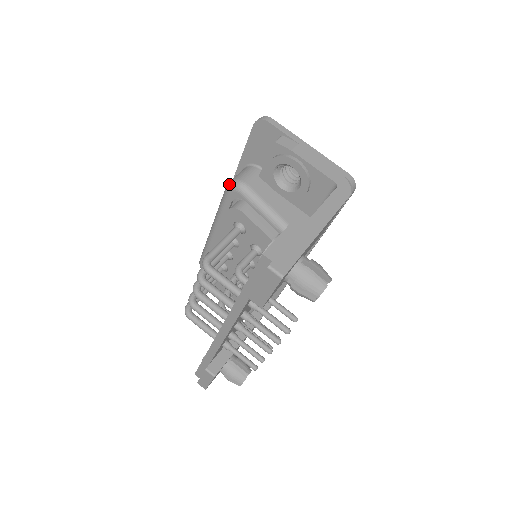
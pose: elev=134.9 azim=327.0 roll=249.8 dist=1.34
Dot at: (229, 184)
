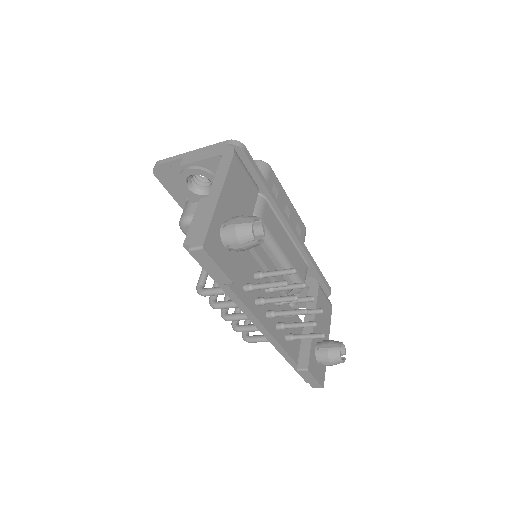
Dot at: occluded
